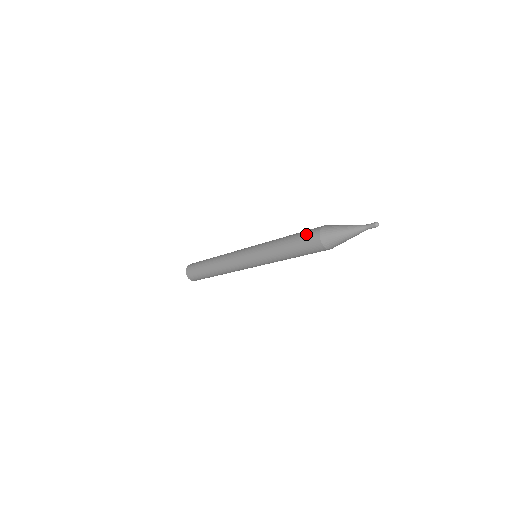
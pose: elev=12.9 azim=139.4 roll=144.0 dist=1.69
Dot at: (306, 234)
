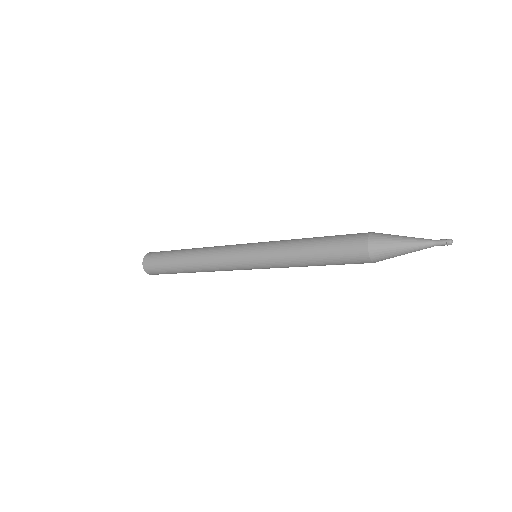
Dot at: (345, 246)
